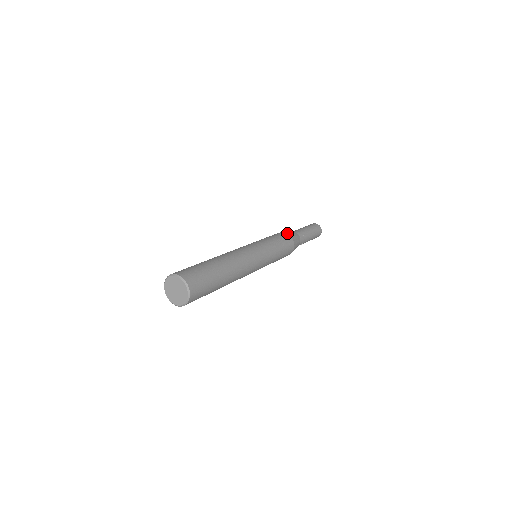
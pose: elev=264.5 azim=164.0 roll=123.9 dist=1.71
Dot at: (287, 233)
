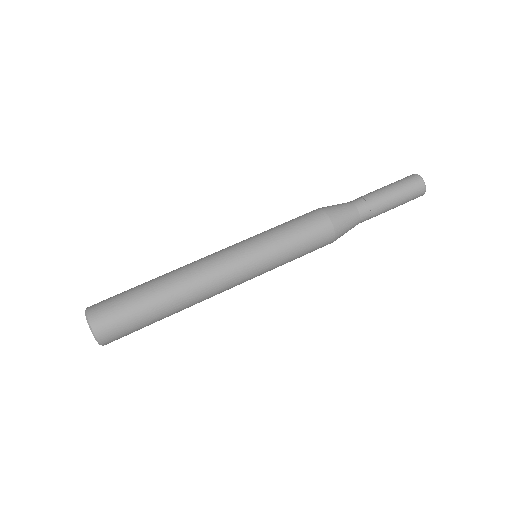
Dot at: (321, 208)
